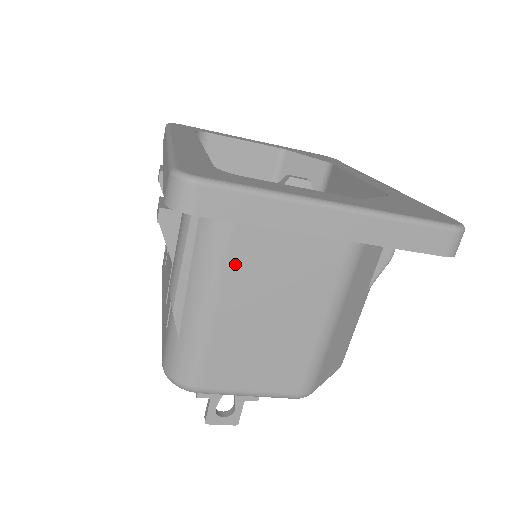
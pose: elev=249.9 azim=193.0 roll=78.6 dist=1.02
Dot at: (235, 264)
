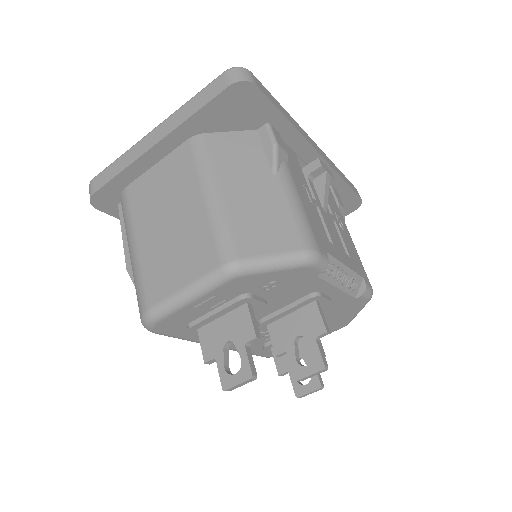
Dot at: (136, 209)
